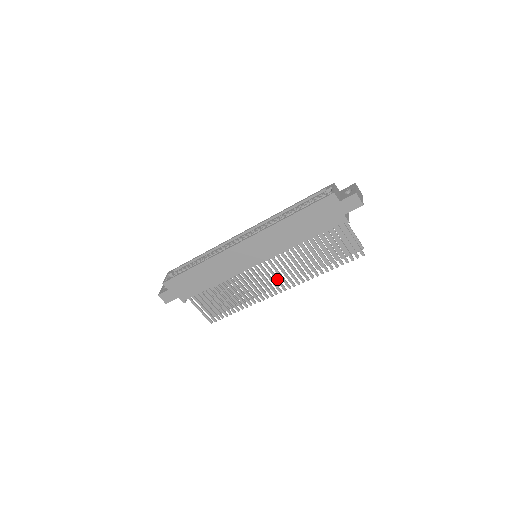
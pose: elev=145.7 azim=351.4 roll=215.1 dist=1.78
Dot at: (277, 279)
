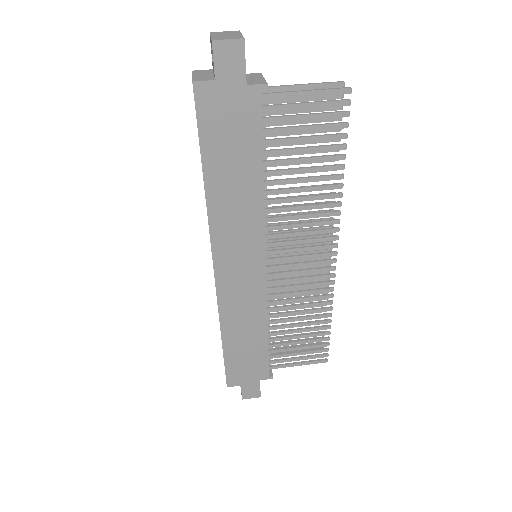
Dot at: (310, 248)
